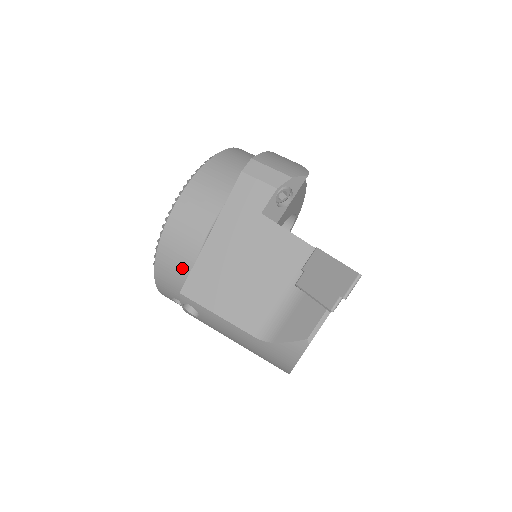
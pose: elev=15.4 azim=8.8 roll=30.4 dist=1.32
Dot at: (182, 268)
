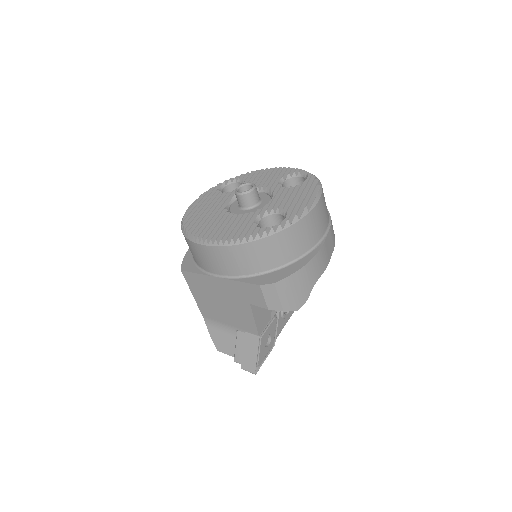
Dot at: (194, 257)
